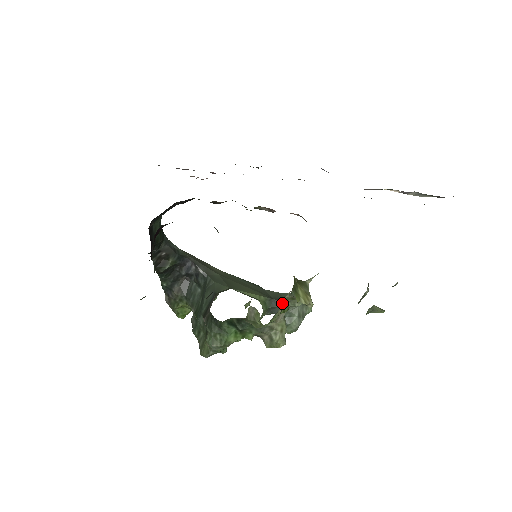
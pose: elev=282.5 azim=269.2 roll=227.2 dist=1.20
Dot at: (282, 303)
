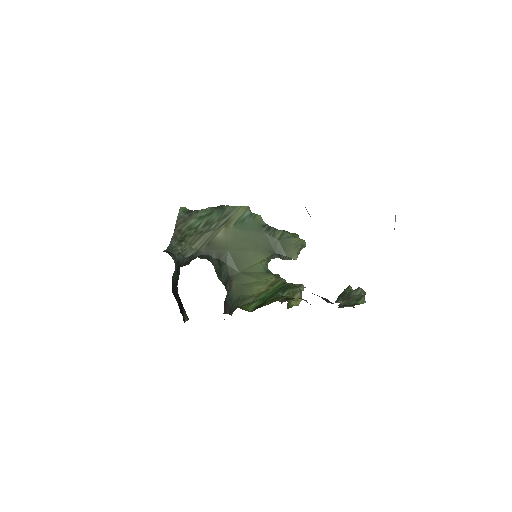
Dot at: (281, 256)
